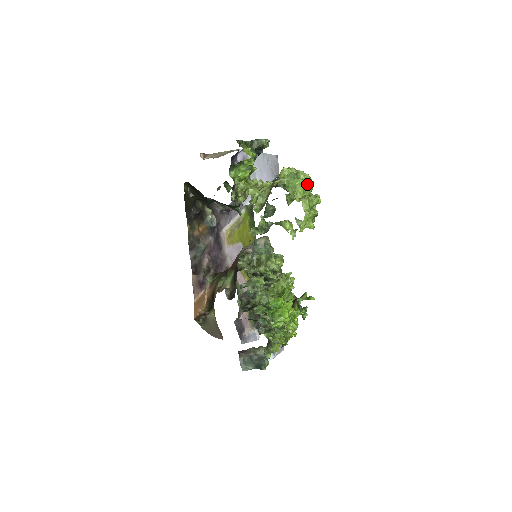
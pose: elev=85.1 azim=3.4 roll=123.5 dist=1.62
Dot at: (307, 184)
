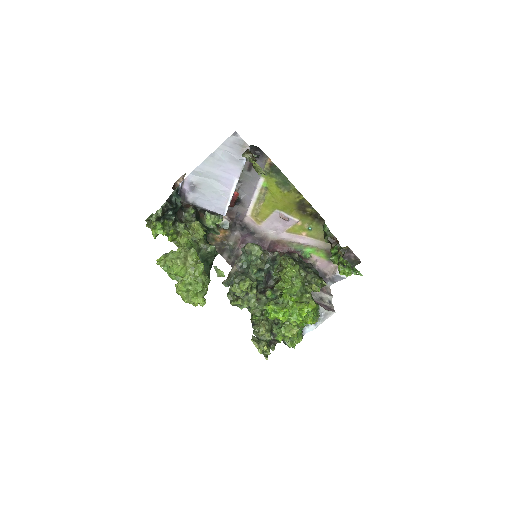
Dot at: (173, 273)
